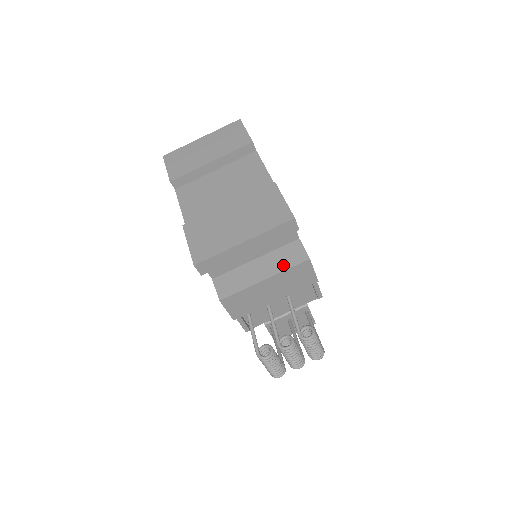
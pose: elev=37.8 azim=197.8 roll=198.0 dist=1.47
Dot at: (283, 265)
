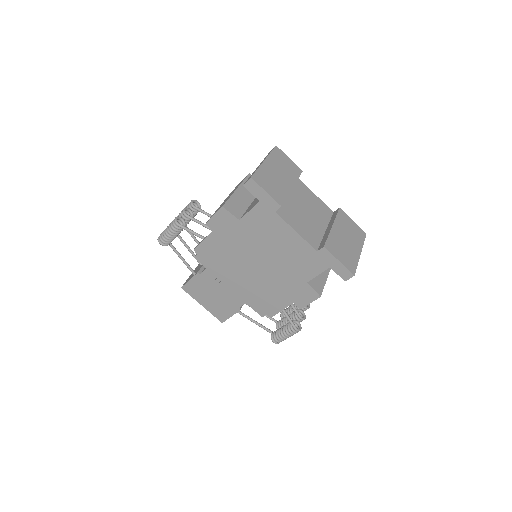
Dot at: occluded
